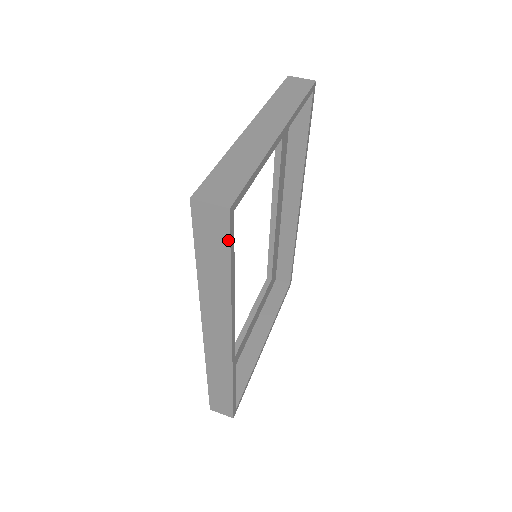
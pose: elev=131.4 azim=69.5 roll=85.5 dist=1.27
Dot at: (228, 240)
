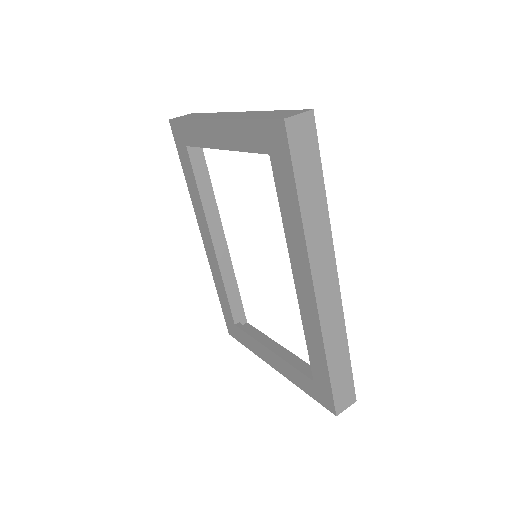
Dot at: (317, 146)
